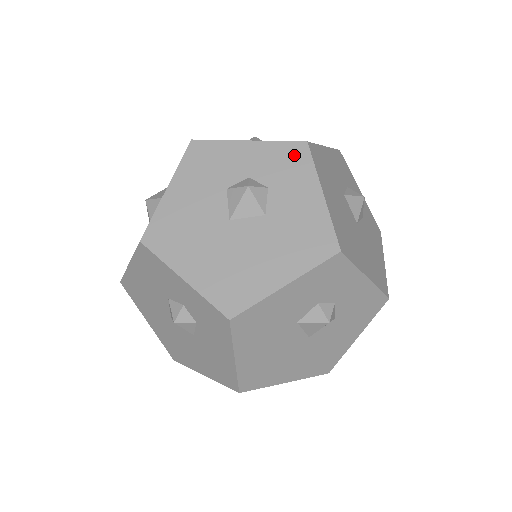
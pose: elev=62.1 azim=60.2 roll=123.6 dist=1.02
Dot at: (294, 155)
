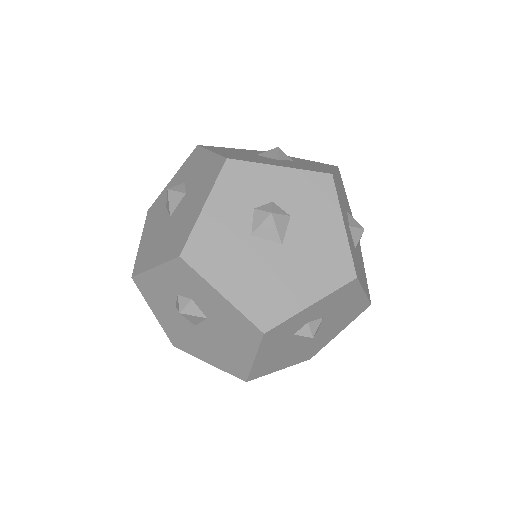
Dot at: (182, 271)
